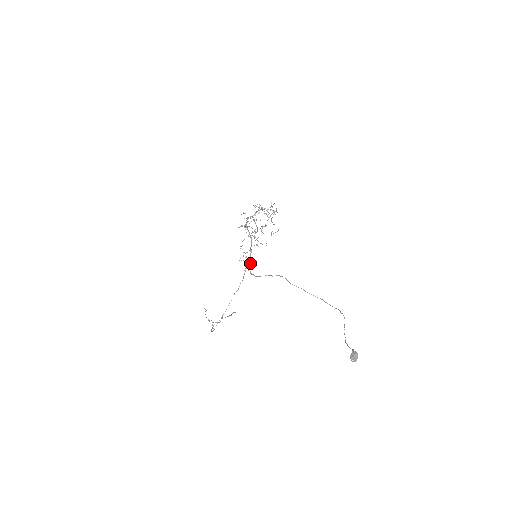
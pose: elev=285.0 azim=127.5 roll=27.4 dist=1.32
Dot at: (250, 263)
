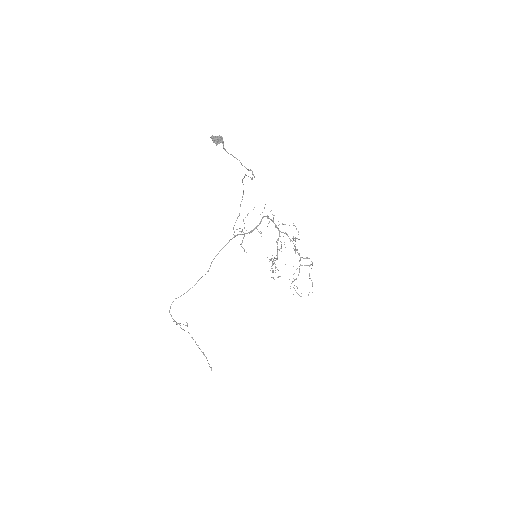
Dot at: (241, 231)
